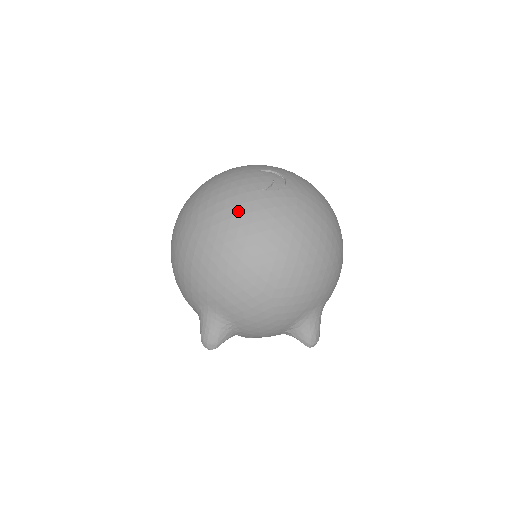
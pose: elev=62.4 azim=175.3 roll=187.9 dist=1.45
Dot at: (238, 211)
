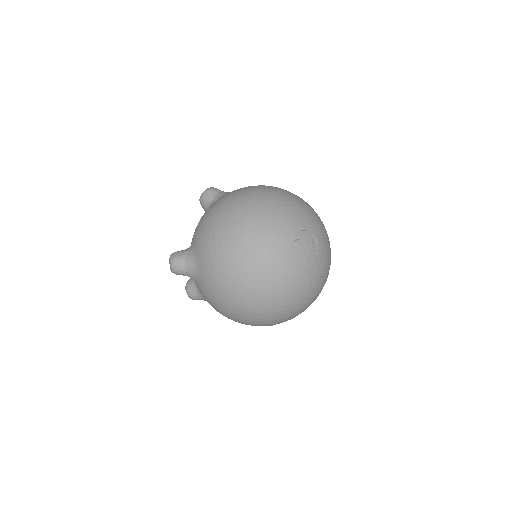
Dot at: (313, 284)
